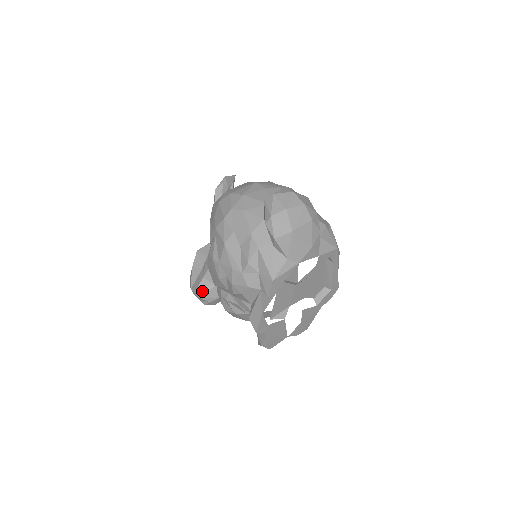
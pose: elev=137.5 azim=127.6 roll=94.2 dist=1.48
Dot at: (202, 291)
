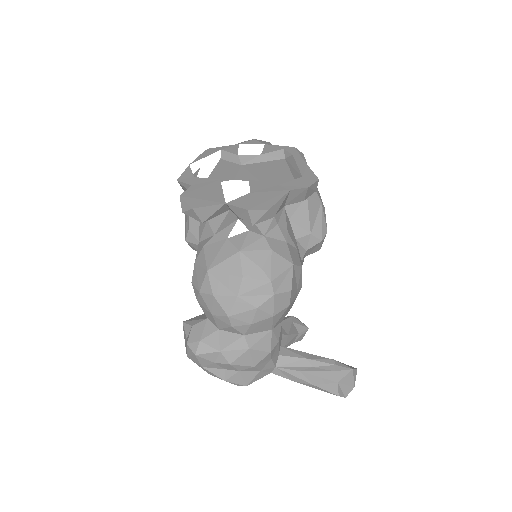
Dot at: occluded
